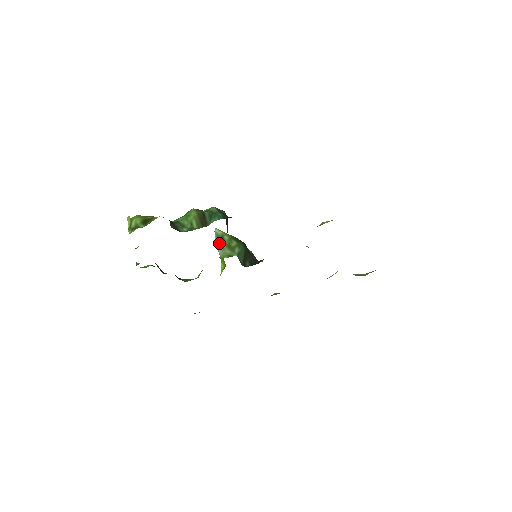
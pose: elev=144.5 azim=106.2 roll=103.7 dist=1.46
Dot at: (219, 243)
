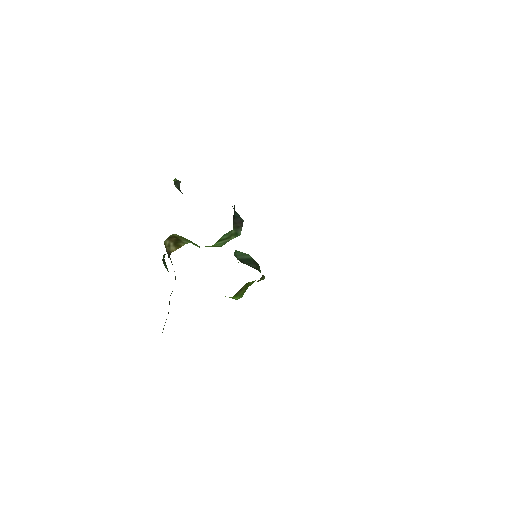
Dot at: occluded
